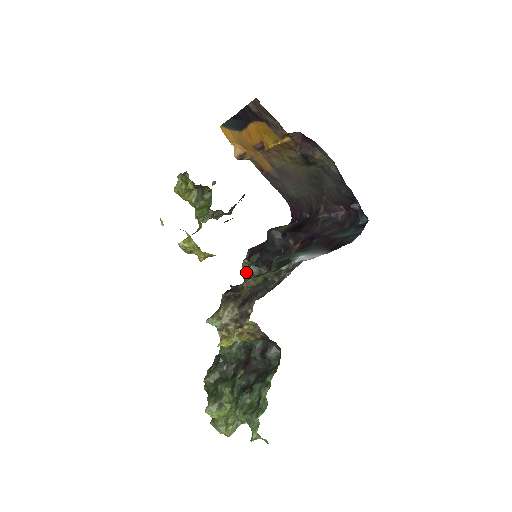
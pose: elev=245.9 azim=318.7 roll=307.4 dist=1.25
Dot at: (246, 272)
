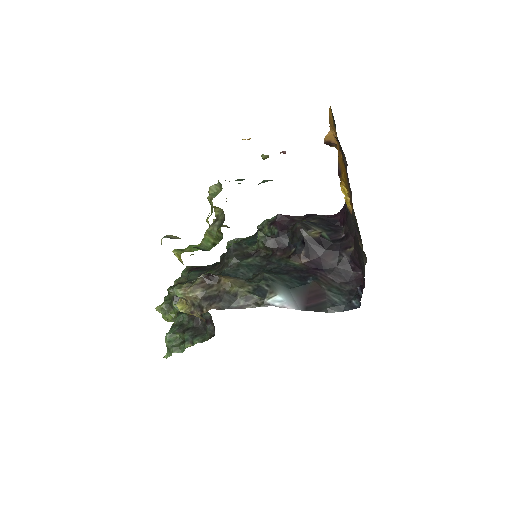
Dot at: (262, 229)
